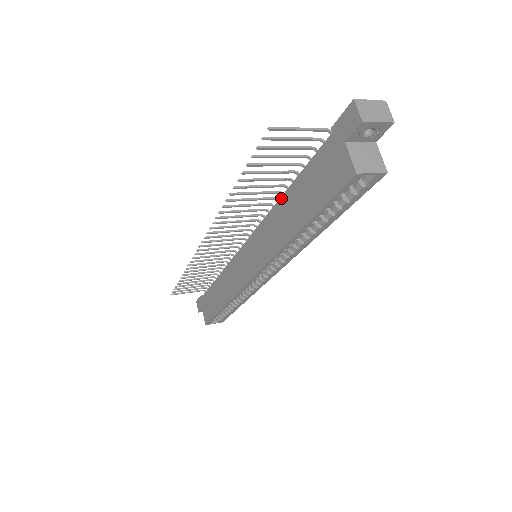
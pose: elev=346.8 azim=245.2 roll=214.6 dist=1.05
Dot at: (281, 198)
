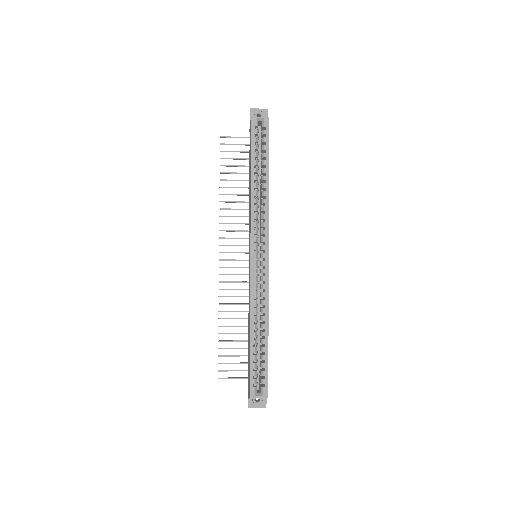
Dot at: (249, 190)
